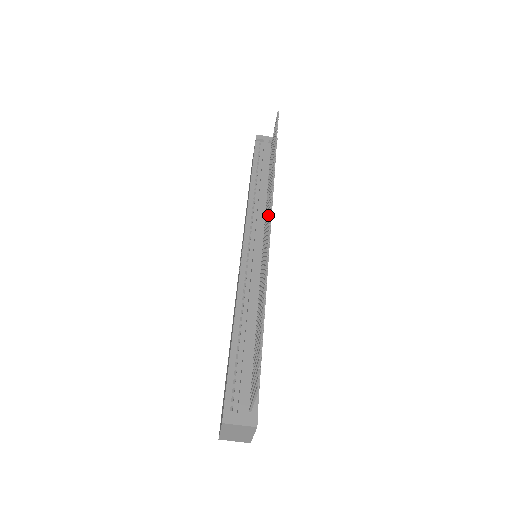
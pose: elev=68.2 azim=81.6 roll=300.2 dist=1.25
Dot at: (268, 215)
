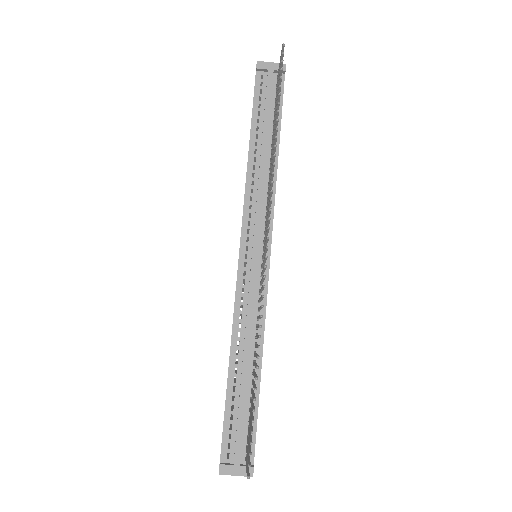
Dot at: (266, 231)
